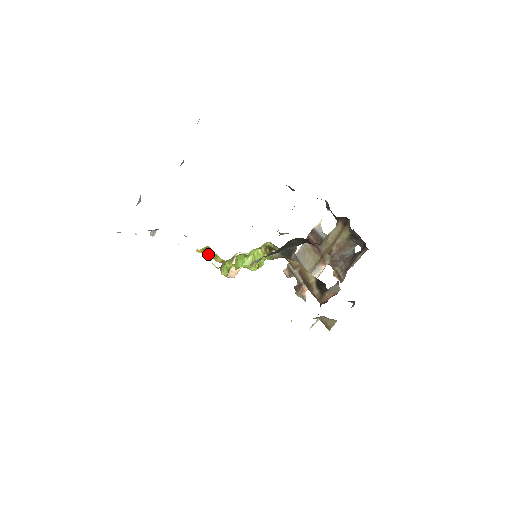
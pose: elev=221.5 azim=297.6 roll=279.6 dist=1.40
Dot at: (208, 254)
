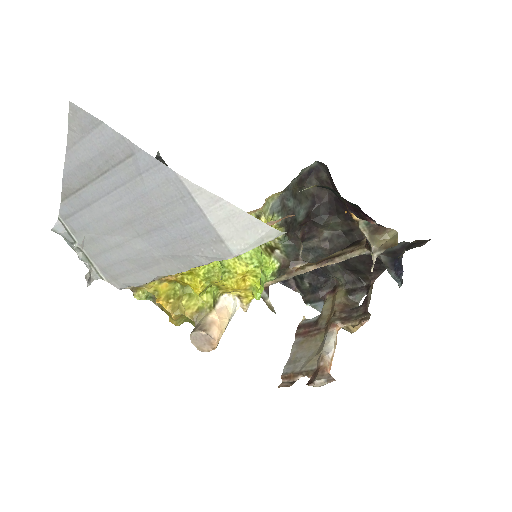
Dot at: (173, 310)
